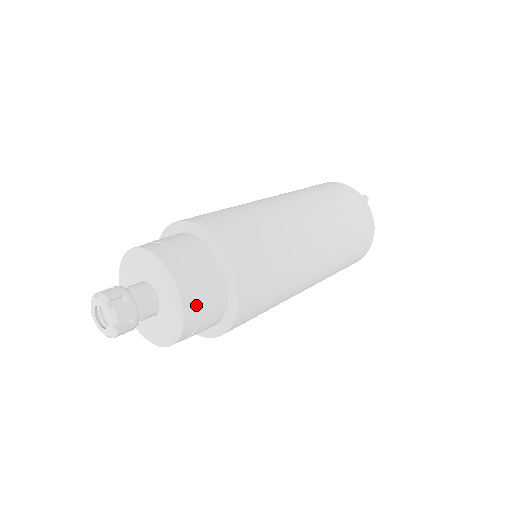
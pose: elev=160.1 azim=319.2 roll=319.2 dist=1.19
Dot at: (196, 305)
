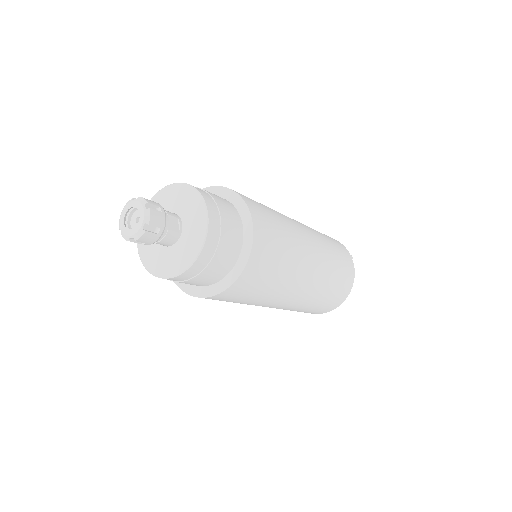
Dot at: (216, 241)
